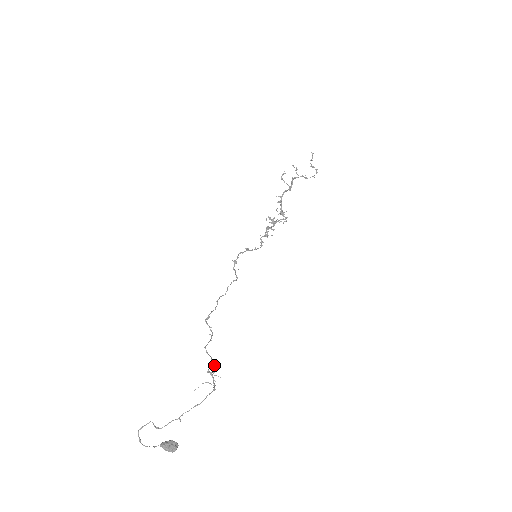
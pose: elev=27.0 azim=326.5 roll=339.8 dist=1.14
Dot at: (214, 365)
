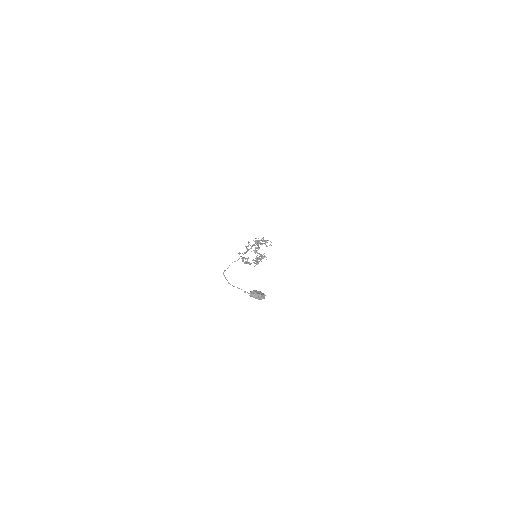
Dot at: (258, 242)
